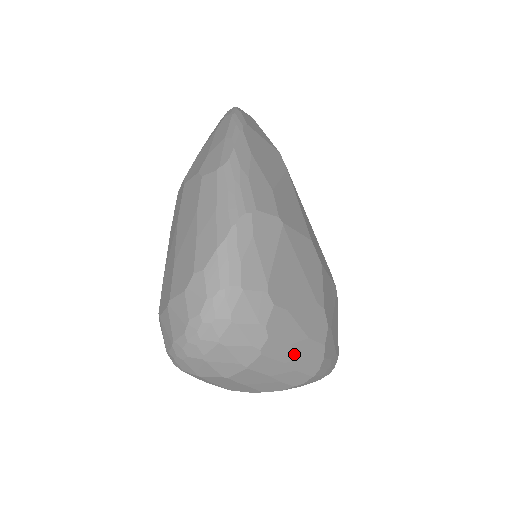
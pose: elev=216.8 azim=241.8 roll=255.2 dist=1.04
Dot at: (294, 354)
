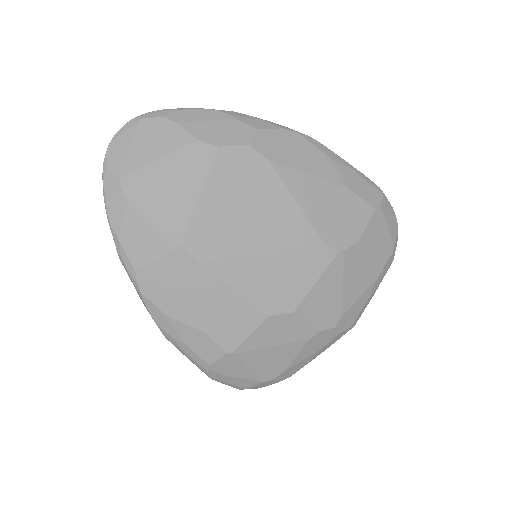
Dot at: occluded
